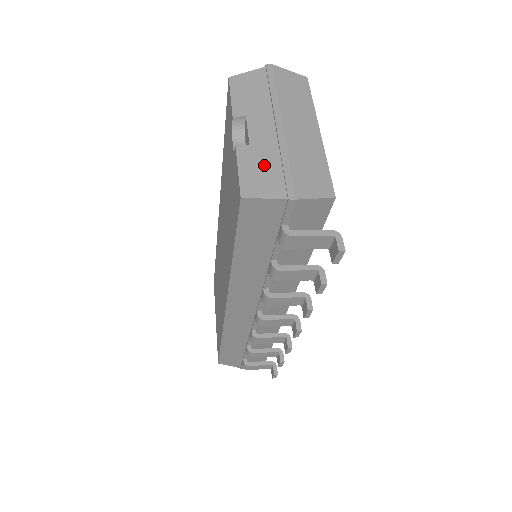
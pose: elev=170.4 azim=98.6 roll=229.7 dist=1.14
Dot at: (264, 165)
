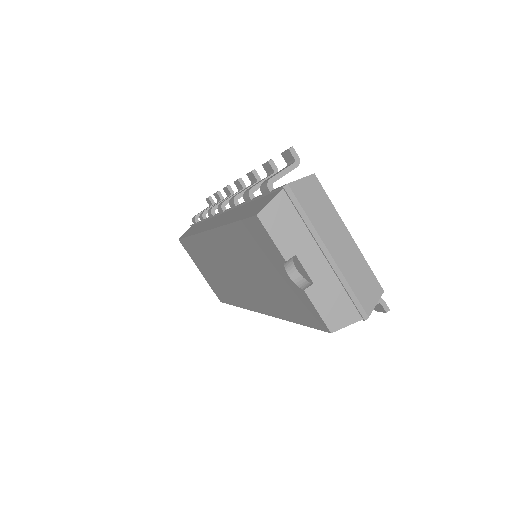
Dot at: (334, 298)
